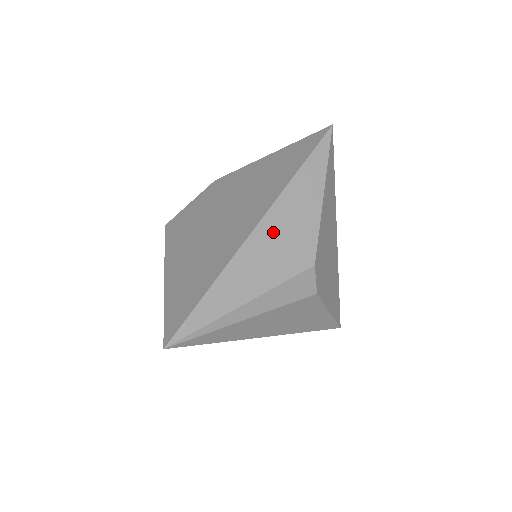
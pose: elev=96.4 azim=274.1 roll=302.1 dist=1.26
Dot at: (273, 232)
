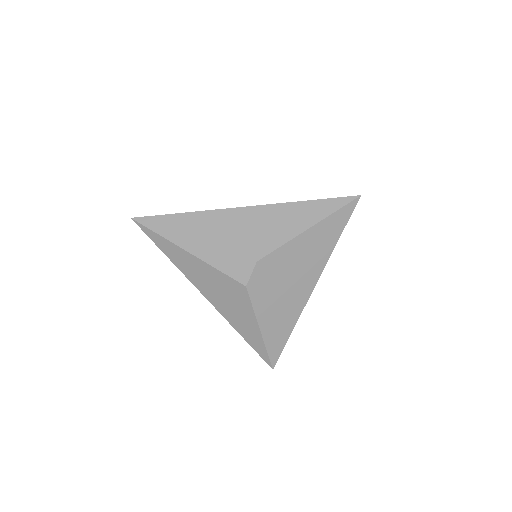
Dot at: (251, 219)
